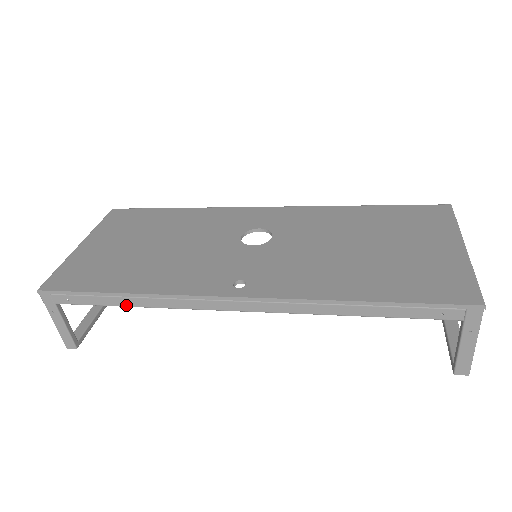
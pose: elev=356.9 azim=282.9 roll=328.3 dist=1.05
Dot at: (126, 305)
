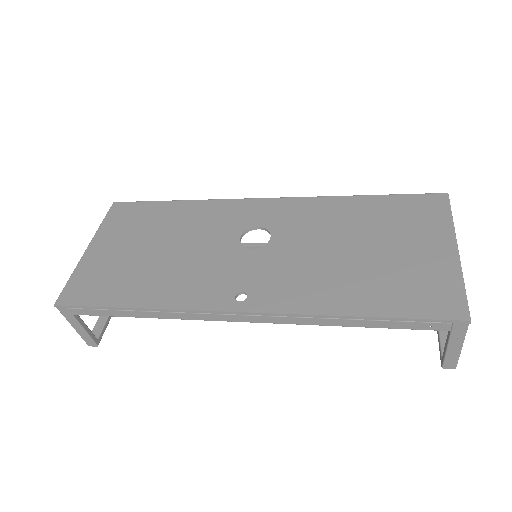
Dot at: (137, 316)
